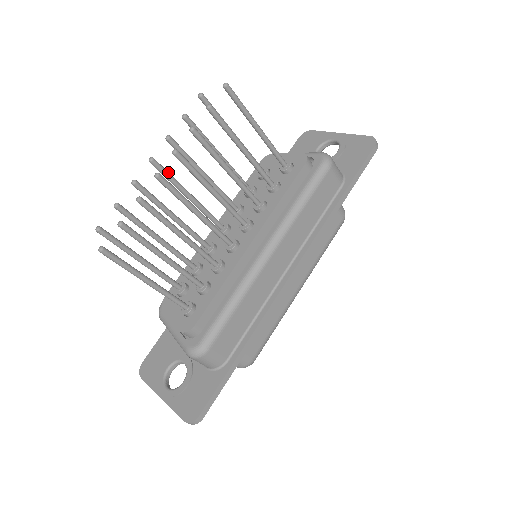
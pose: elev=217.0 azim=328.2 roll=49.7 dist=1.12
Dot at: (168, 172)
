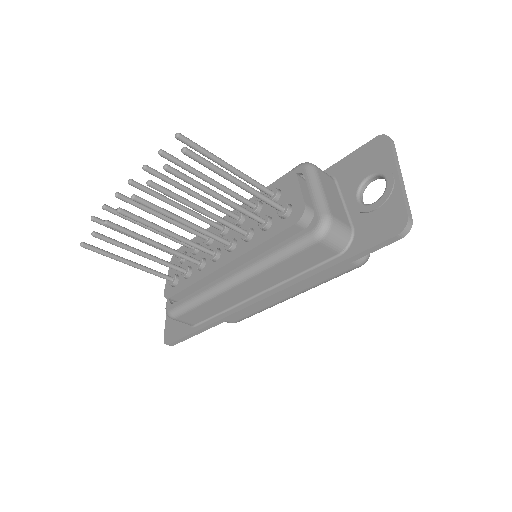
Dot at: (150, 191)
